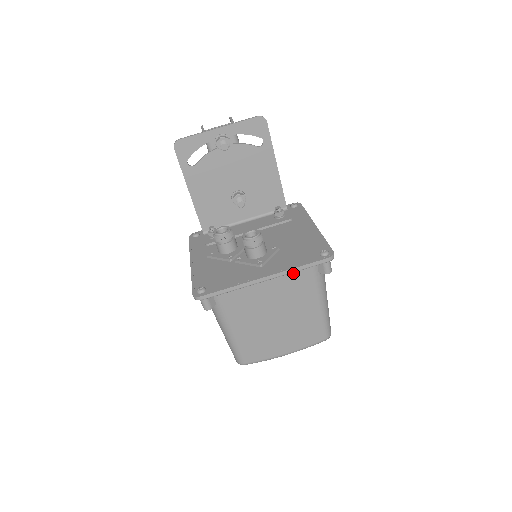
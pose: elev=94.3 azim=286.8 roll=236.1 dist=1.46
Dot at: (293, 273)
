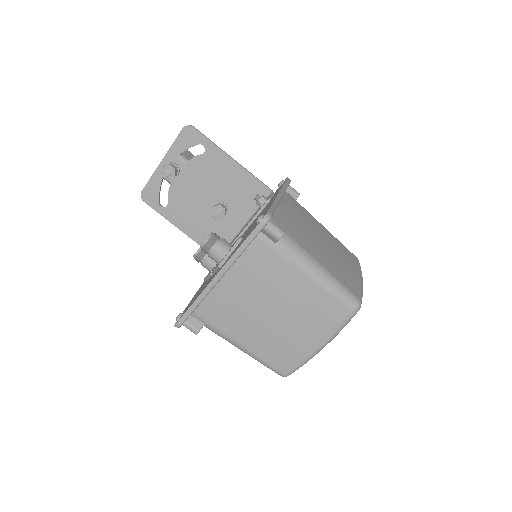
Dot at: (246, 257)
